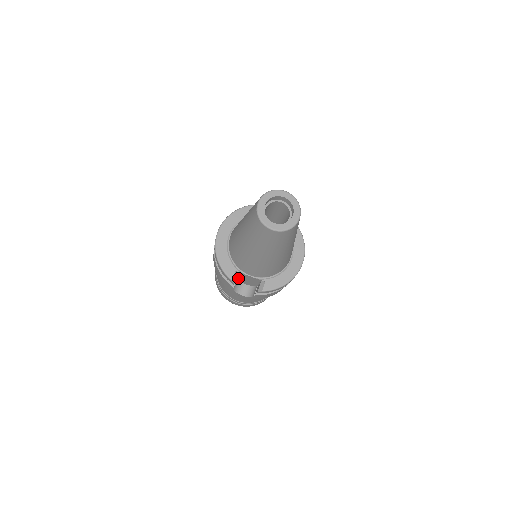
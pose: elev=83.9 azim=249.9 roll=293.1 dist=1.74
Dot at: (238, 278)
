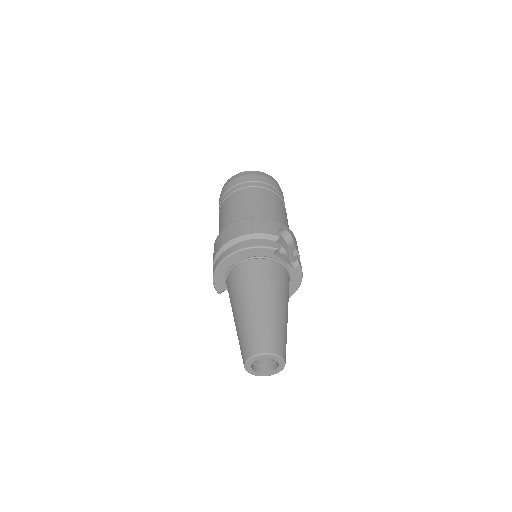
Dot at: occluded
